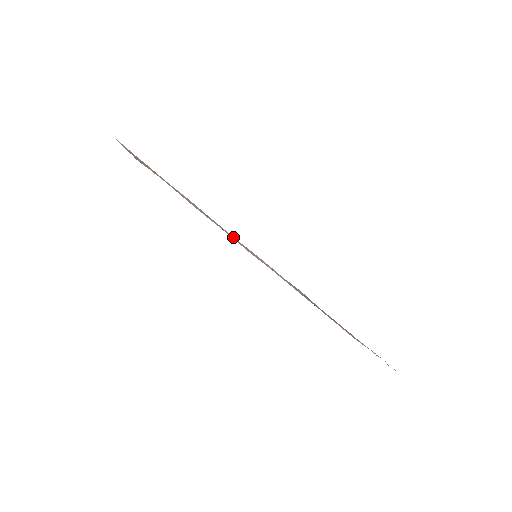
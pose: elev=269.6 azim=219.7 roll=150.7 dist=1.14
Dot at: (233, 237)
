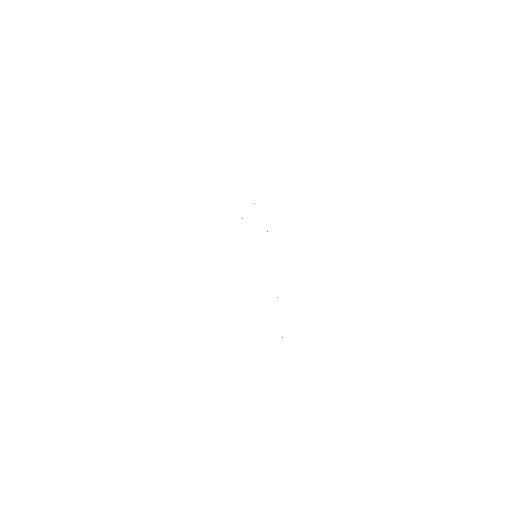
Dot at: occluded
